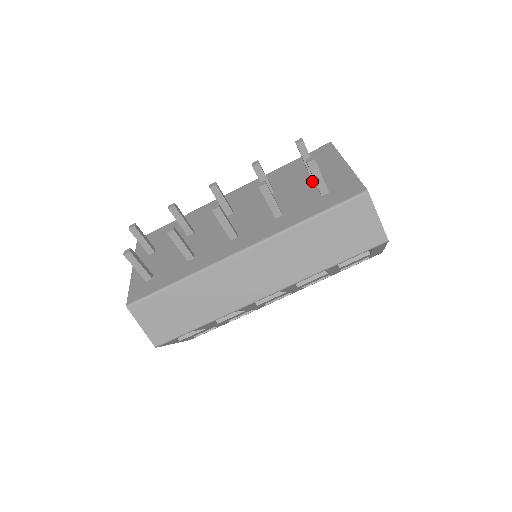
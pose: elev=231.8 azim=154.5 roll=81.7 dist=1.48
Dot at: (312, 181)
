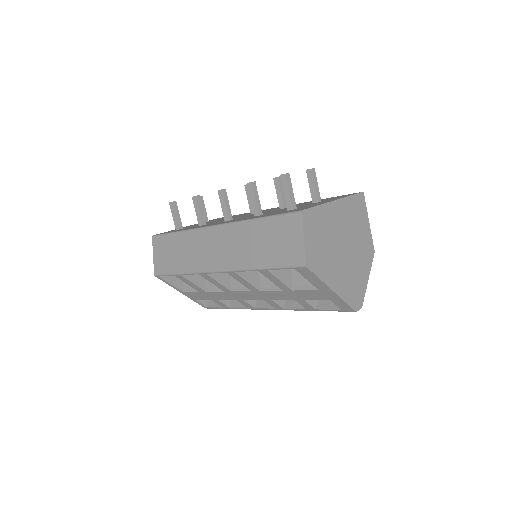
Dot at: (305, 205)
